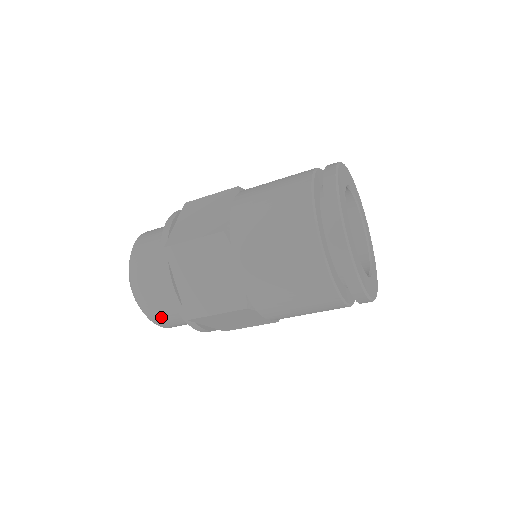
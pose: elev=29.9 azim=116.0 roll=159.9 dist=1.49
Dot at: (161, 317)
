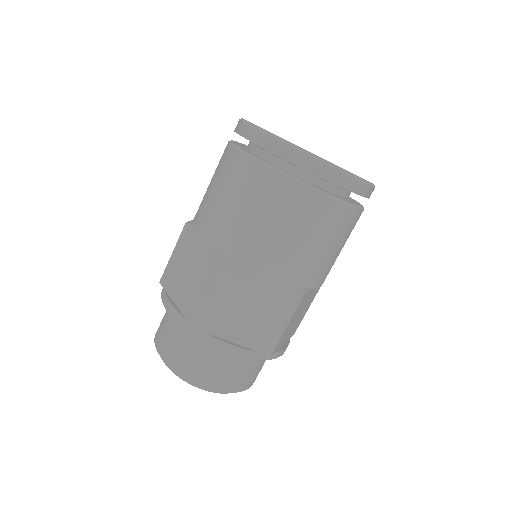
Dot at: (190, 365)
